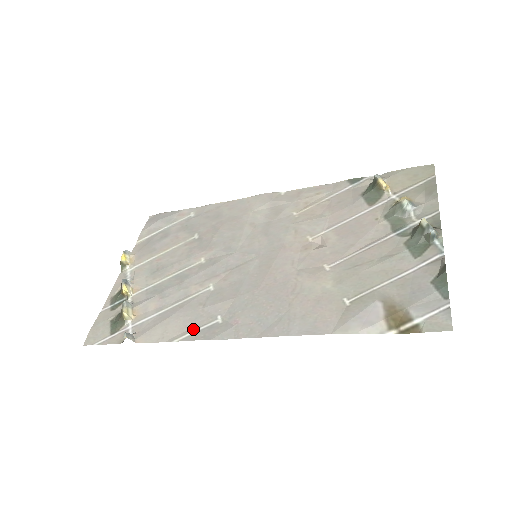
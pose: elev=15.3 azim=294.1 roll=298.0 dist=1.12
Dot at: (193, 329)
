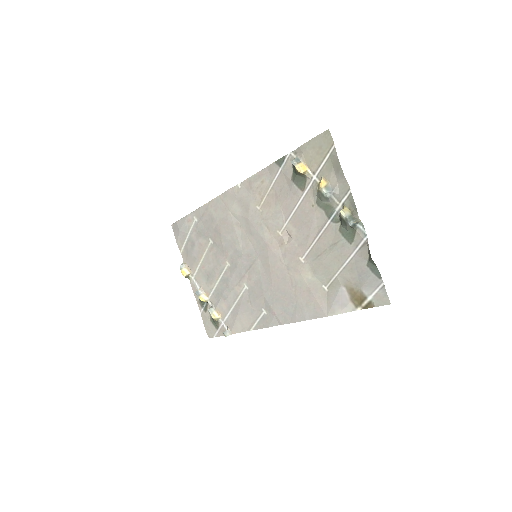
Dot at: (255, 321)
